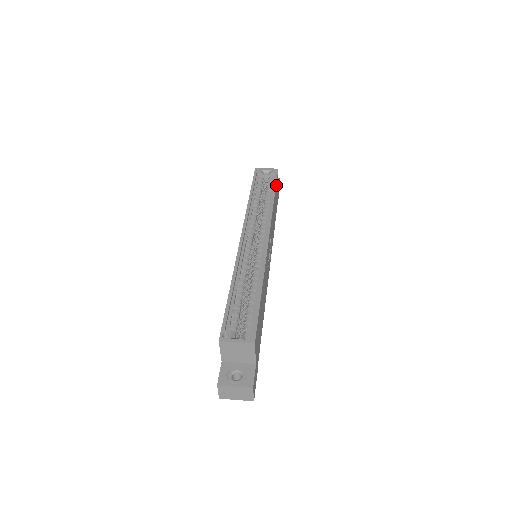
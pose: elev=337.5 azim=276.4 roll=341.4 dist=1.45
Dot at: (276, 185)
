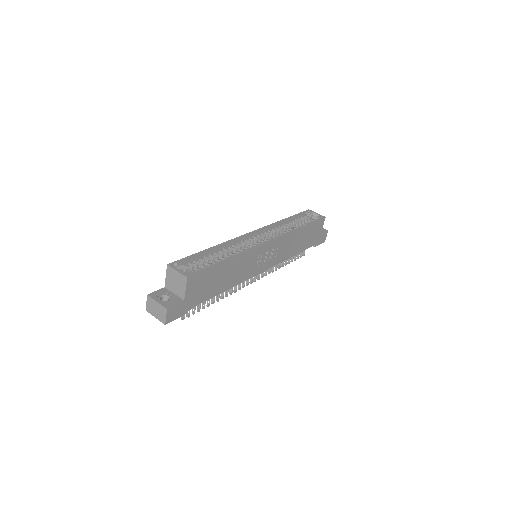
Dot at: (313, 225)
